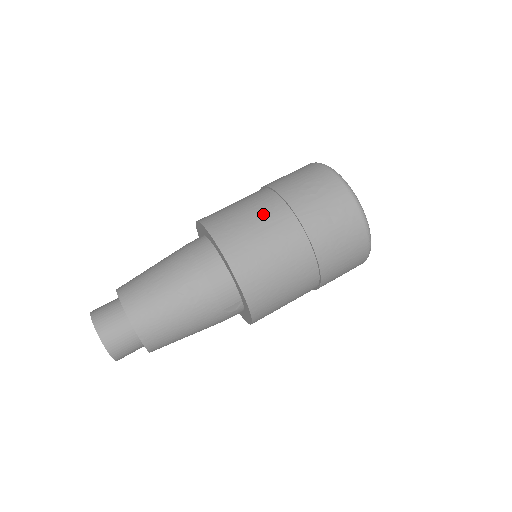
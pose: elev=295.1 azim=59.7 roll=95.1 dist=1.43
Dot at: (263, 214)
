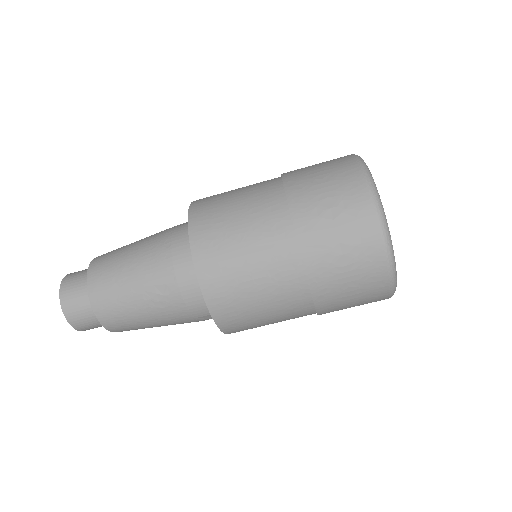
Dot at: (258, 230)
